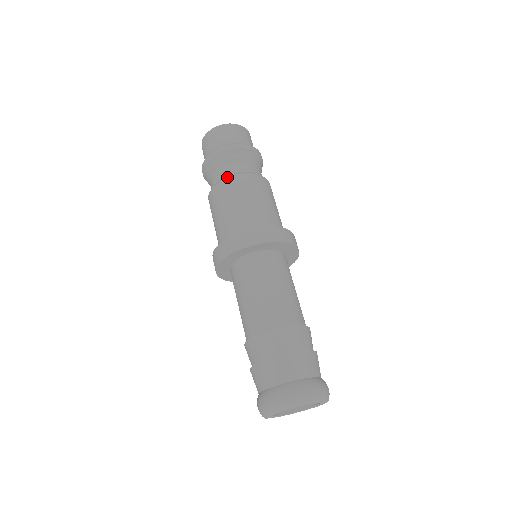
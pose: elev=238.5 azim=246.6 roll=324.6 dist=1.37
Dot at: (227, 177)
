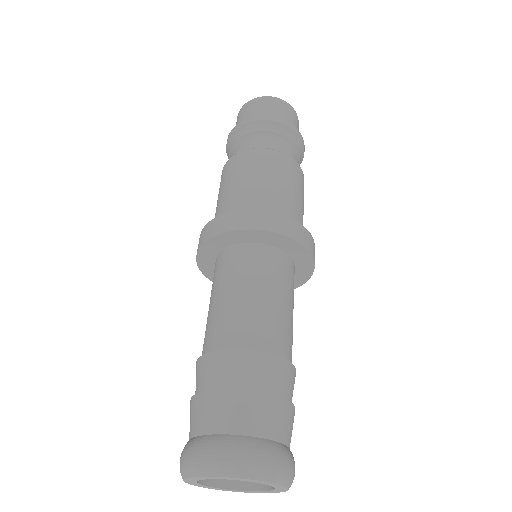
Dot at: occluded
